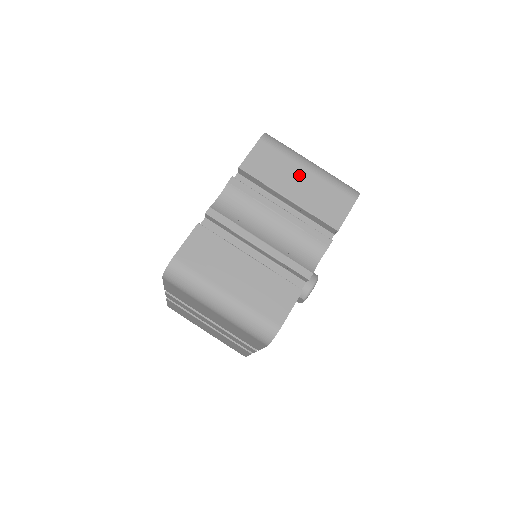
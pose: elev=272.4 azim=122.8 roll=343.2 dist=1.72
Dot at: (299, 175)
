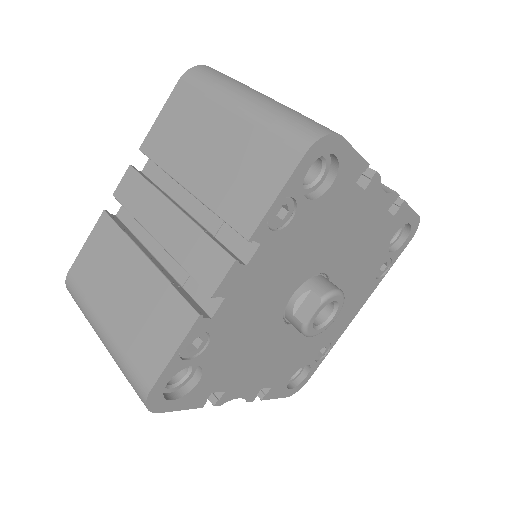
Dot at: occluded
